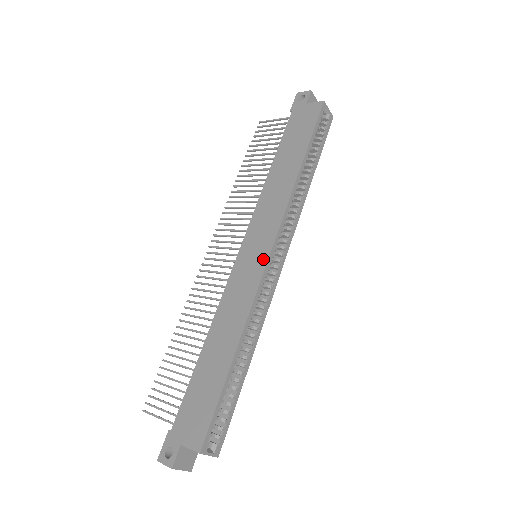
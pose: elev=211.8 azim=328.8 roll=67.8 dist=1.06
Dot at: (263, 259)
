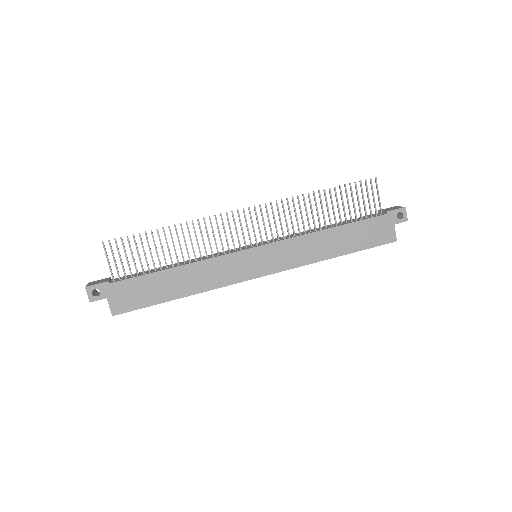
Dot at: (255, 274)
